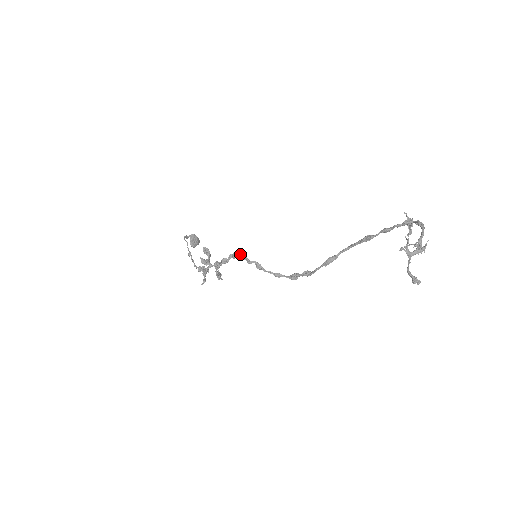
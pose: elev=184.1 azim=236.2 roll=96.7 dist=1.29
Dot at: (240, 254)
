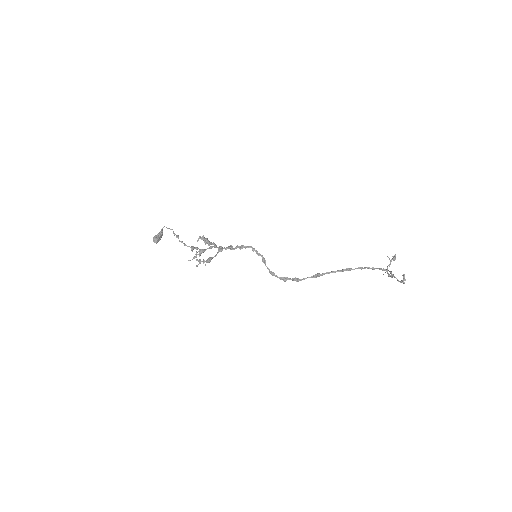
Dot at: (251, 247)
